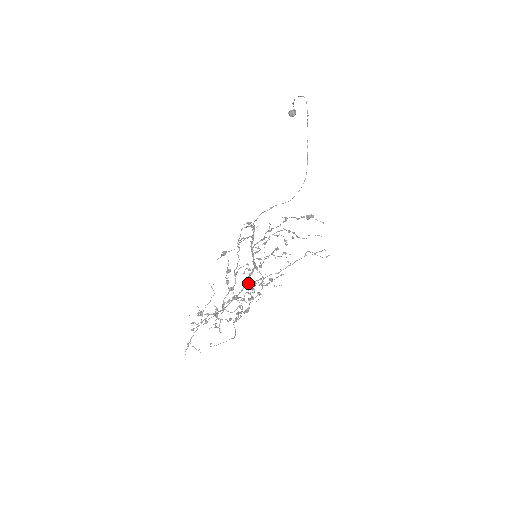
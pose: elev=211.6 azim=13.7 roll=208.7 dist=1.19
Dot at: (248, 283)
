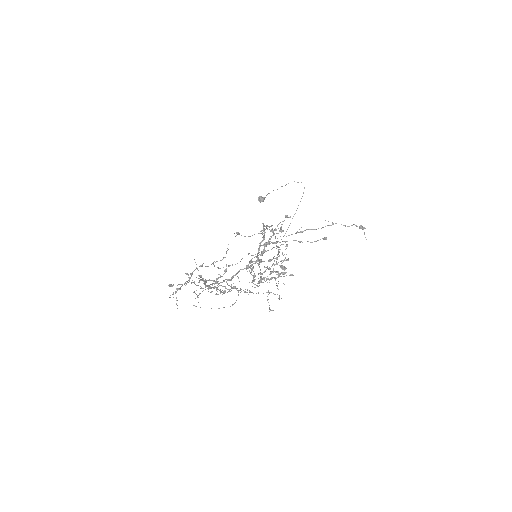
Dot at: occluded
